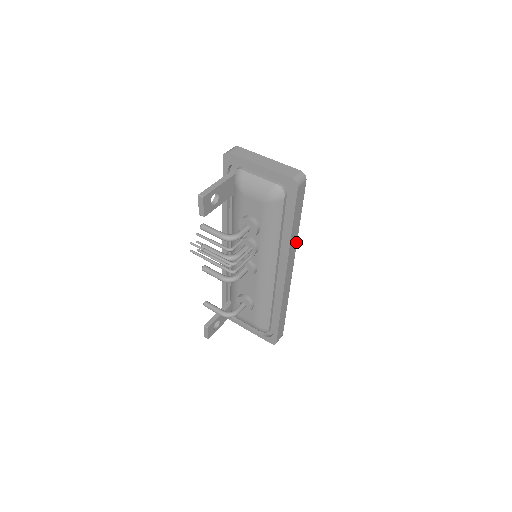
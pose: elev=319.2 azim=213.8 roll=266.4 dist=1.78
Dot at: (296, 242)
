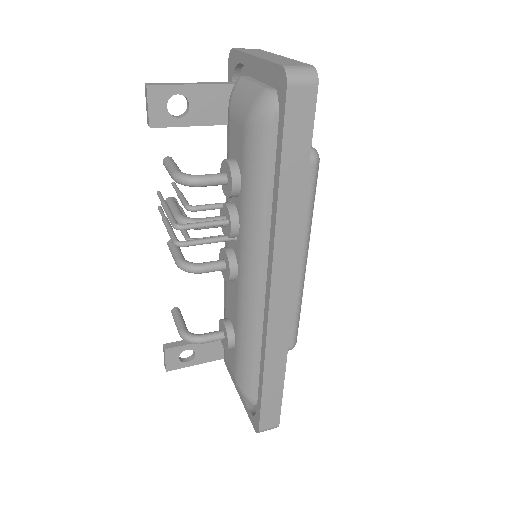
Dot at: (299, 231)
